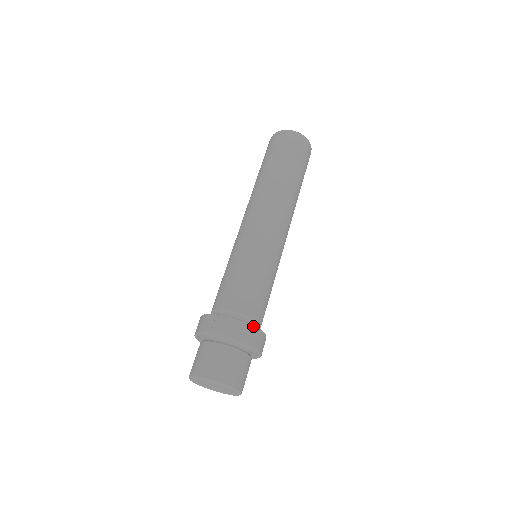
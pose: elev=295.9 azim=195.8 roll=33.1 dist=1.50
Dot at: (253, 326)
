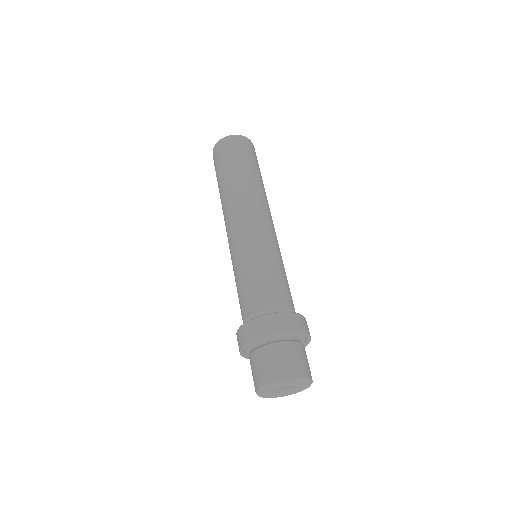
Dot at: (301, 315)
